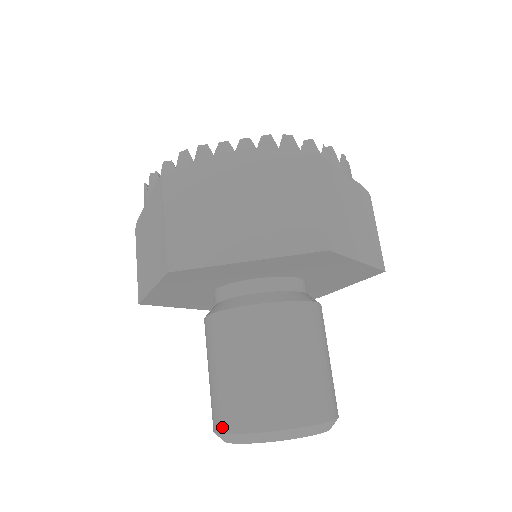
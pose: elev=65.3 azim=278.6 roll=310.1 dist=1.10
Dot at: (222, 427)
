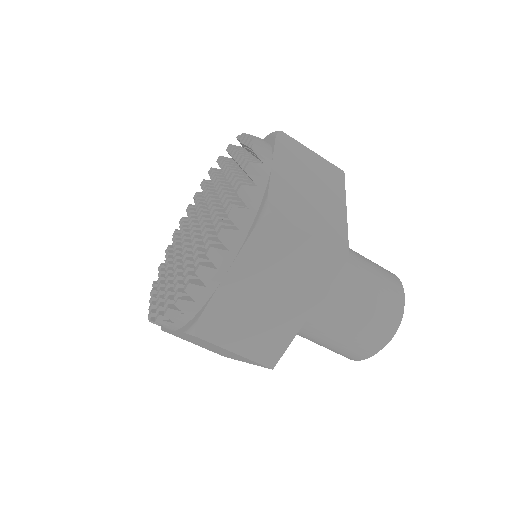
Dot at: (356, 359)
